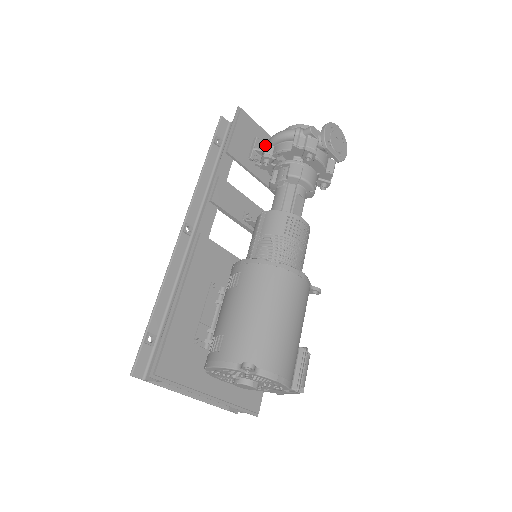
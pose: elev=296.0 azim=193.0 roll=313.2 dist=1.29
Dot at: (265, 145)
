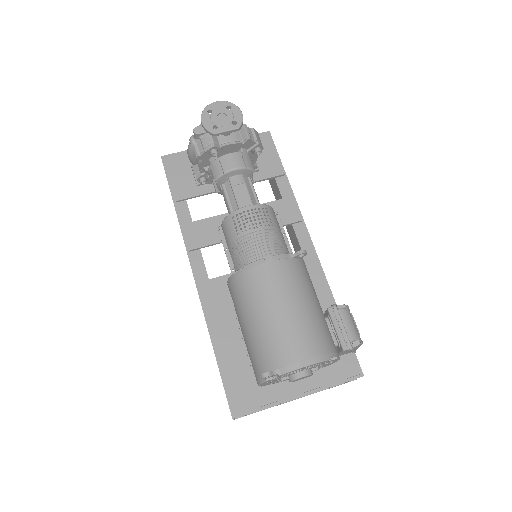
Dot at: (193, 168)
